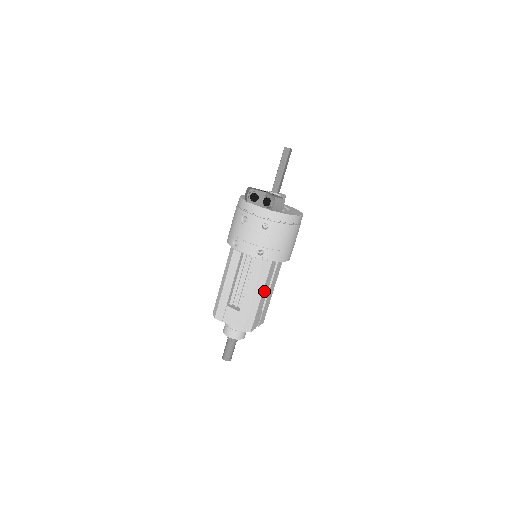
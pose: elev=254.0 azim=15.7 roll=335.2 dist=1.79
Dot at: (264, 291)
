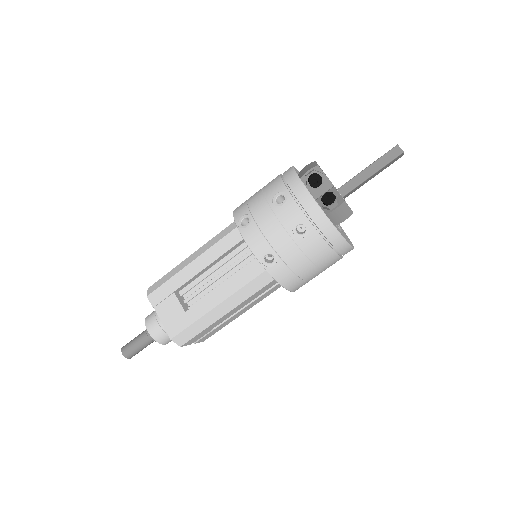
Dot at: (235, 308)
